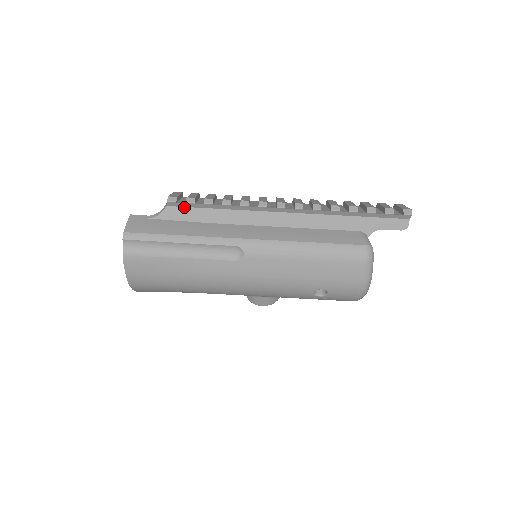
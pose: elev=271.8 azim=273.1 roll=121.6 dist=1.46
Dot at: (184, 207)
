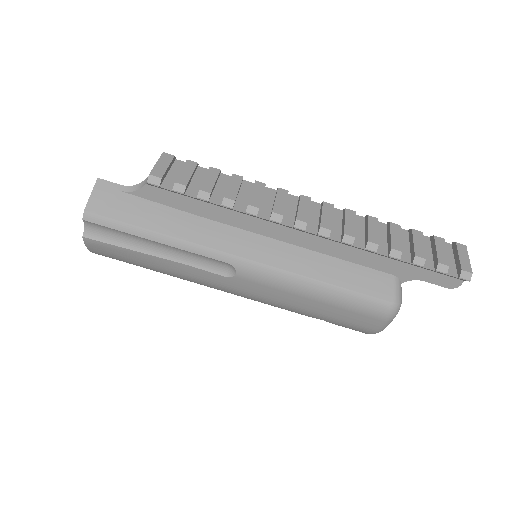
Dot at: (170, 191)
